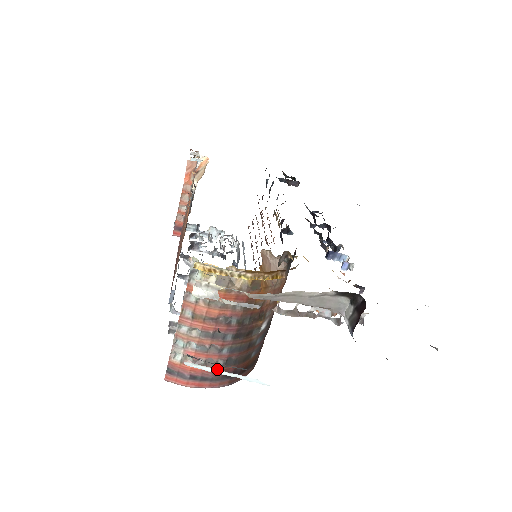
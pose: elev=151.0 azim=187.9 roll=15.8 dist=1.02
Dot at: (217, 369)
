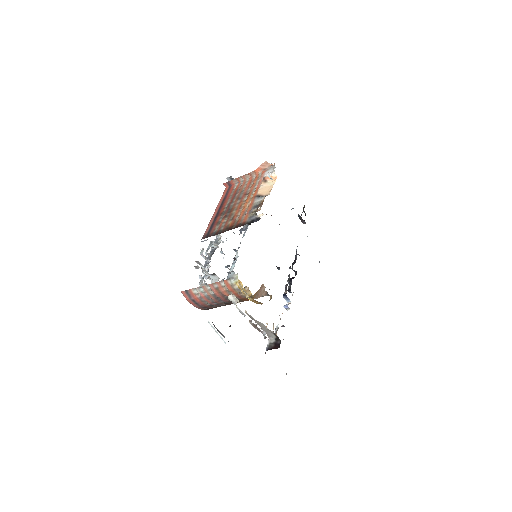
Dot at: (216, 331)
